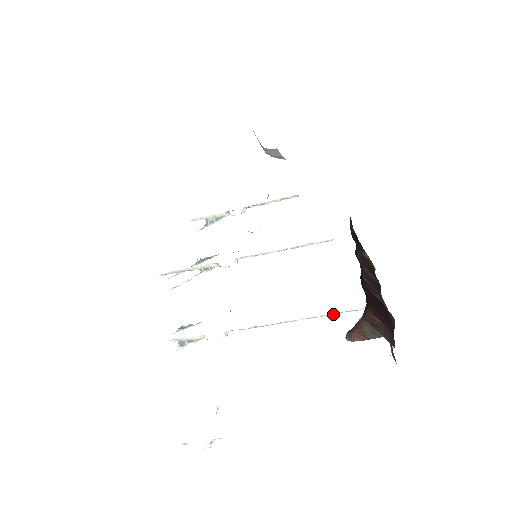
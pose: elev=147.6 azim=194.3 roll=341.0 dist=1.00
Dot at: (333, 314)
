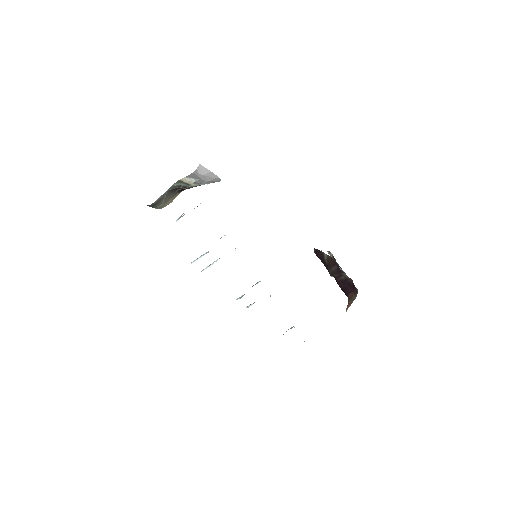
Dot at: occluded
